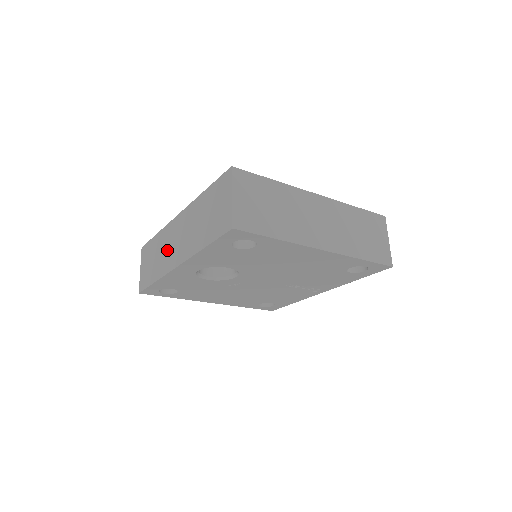
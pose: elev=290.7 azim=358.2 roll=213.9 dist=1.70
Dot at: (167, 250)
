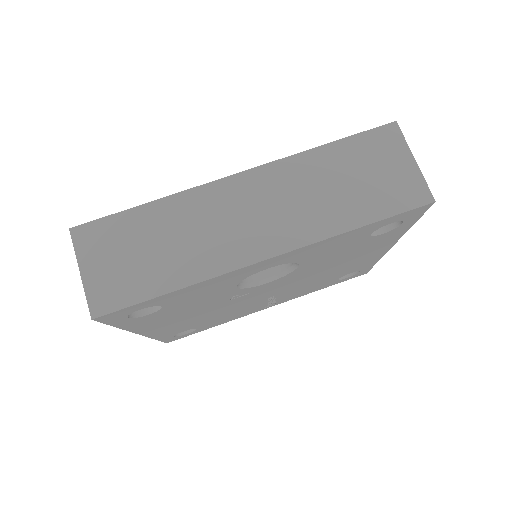
Dot at: (212, 232)
